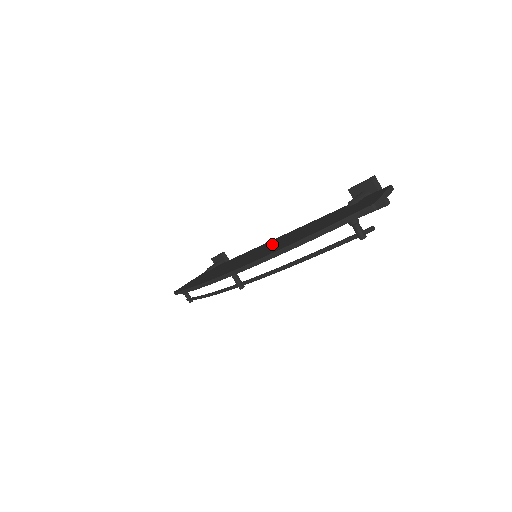
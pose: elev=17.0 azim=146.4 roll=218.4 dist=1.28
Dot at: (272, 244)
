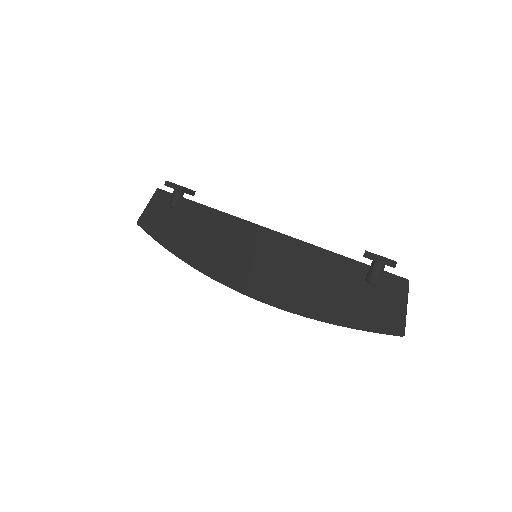
Dot at: (277, 261)
